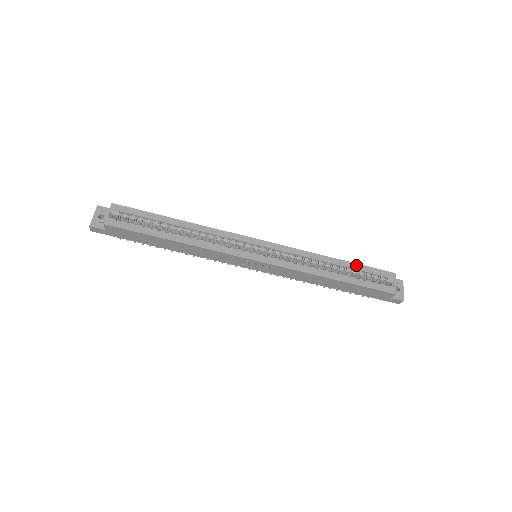
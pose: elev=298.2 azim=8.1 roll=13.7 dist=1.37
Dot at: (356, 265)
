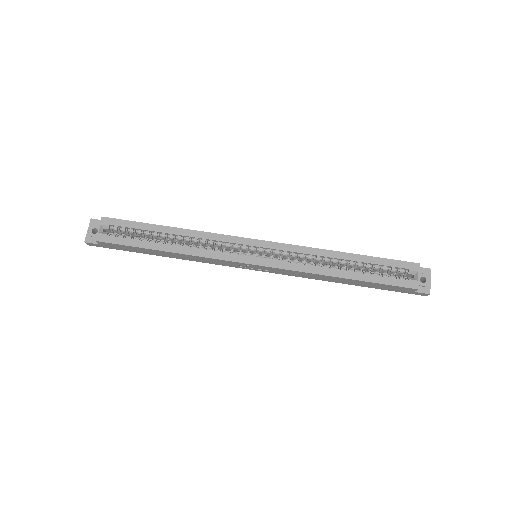
Dot at: (369, 258)
